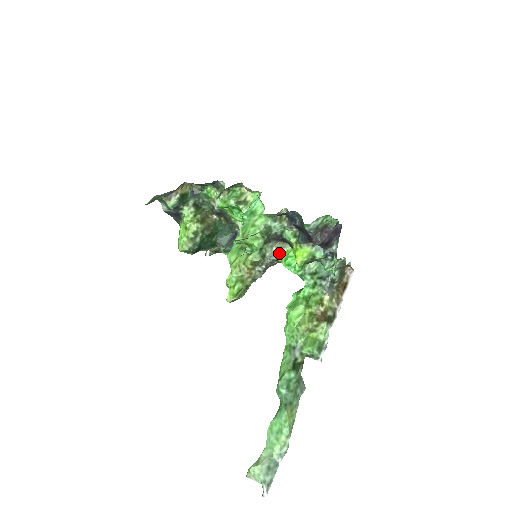
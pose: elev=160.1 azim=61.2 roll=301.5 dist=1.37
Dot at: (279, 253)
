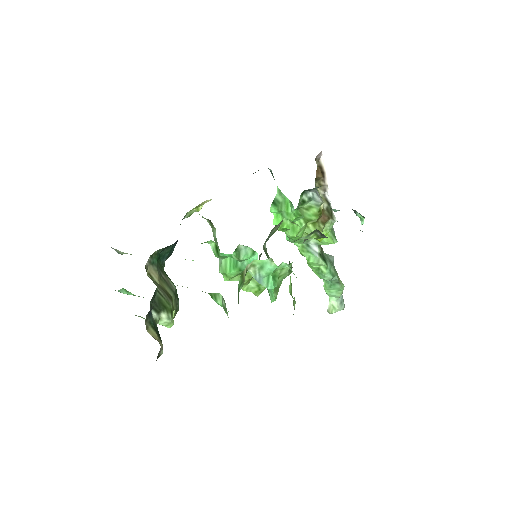
Dot at: (274, 232)
